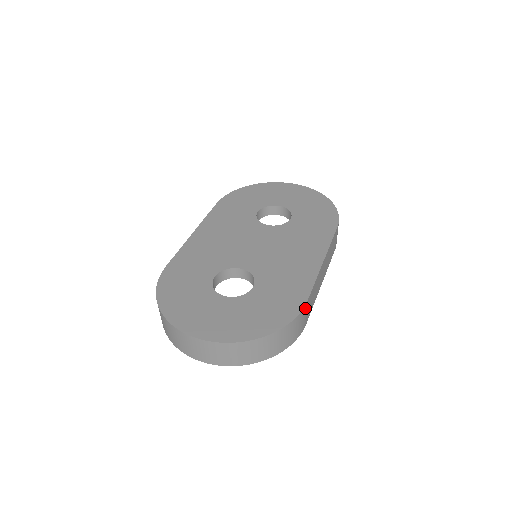
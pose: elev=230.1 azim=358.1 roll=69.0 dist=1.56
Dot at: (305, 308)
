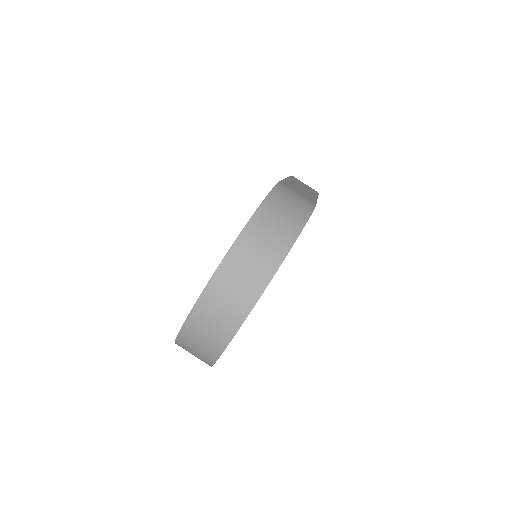
Dot at: (284, 186)
